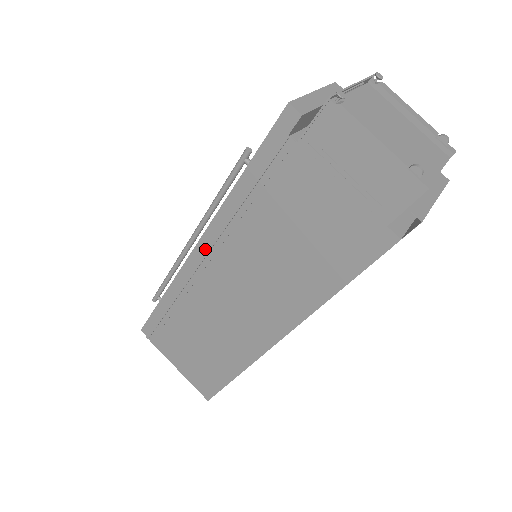
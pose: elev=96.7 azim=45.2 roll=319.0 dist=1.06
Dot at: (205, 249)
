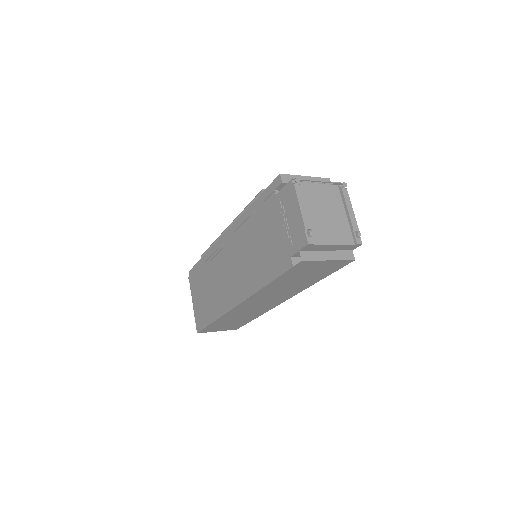
Dot at: (229, 235)
